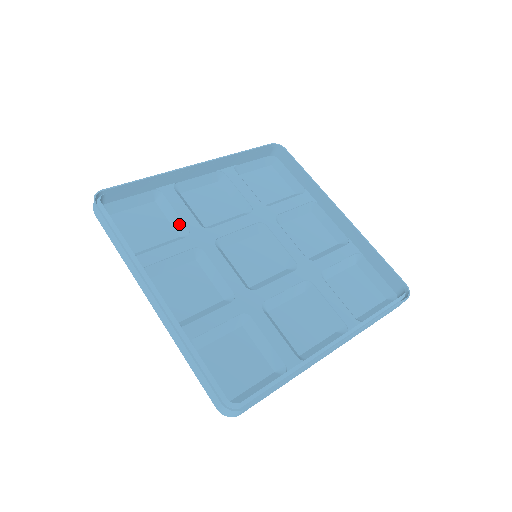
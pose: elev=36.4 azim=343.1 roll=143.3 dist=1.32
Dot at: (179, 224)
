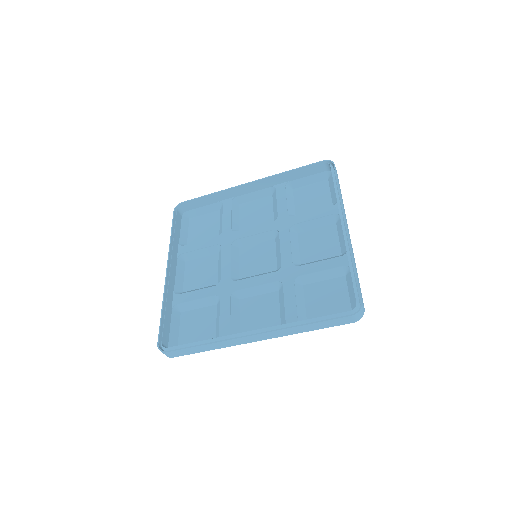
Dot at: (221, 227)
